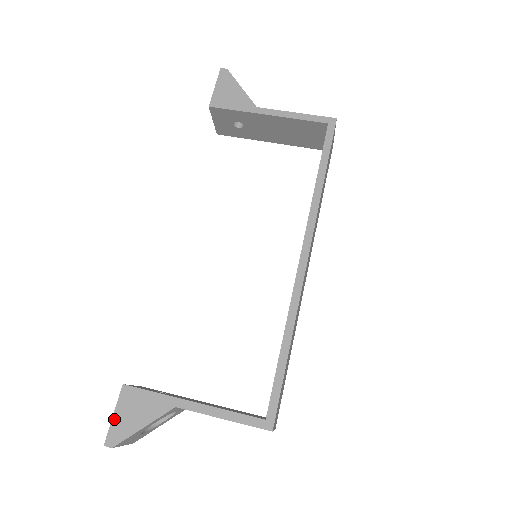
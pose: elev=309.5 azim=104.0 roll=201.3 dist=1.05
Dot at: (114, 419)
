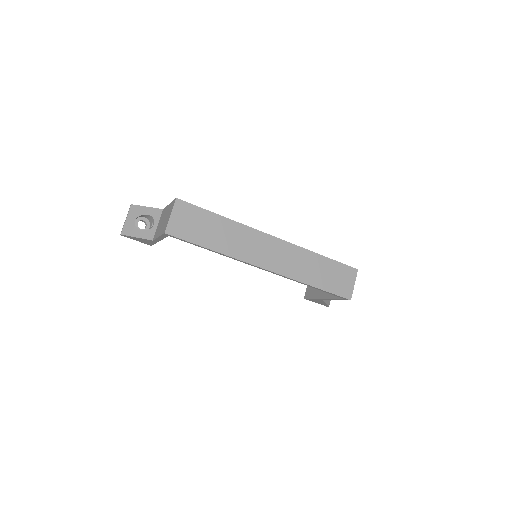
Dot at: occluded
